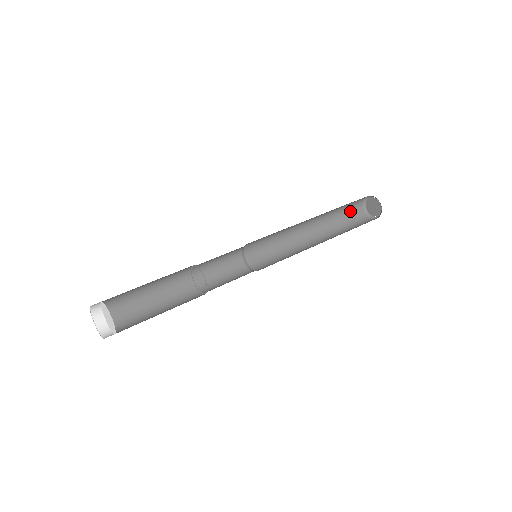
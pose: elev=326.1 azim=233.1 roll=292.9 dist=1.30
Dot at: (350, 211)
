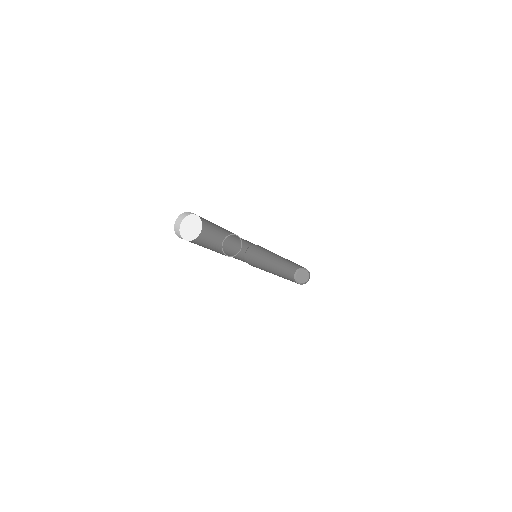
Dot at: (289, 277)
